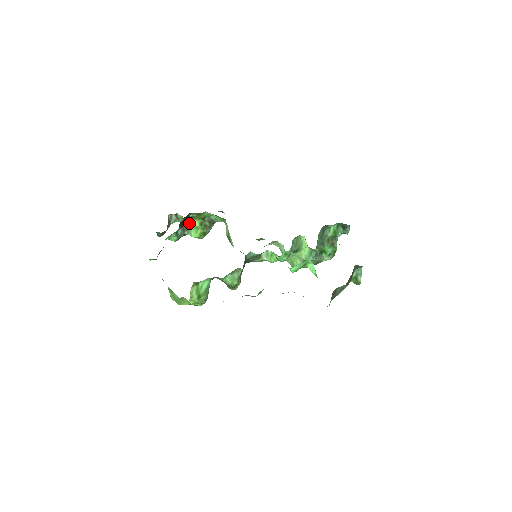
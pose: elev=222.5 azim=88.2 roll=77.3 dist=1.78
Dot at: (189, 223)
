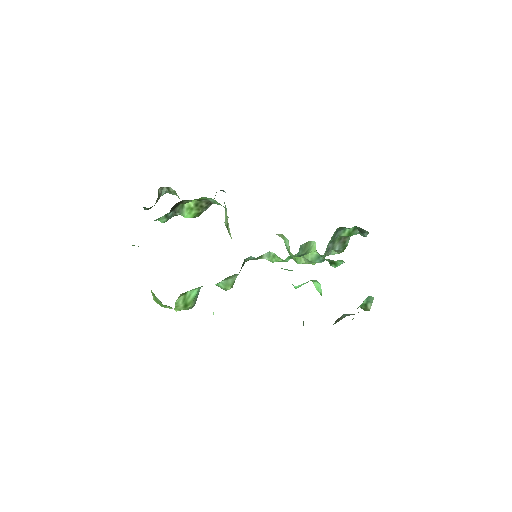
Dot at: (182, 204)
